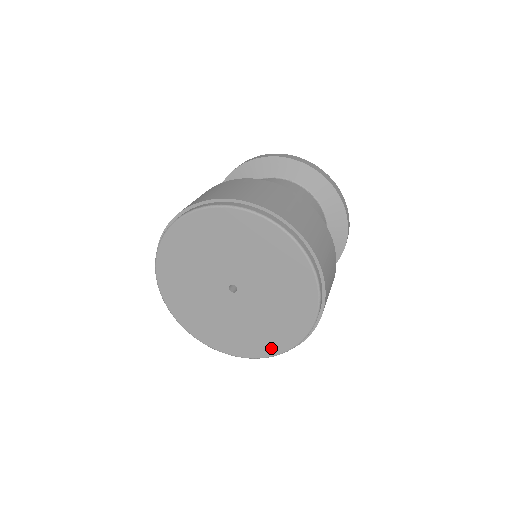
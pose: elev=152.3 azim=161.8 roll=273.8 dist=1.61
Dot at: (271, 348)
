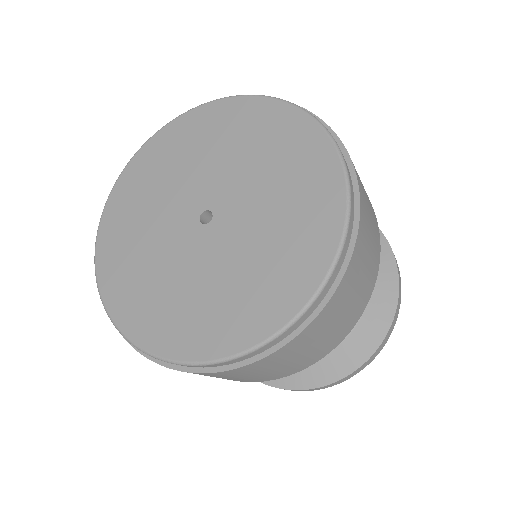
Dot at: (320, 247)
